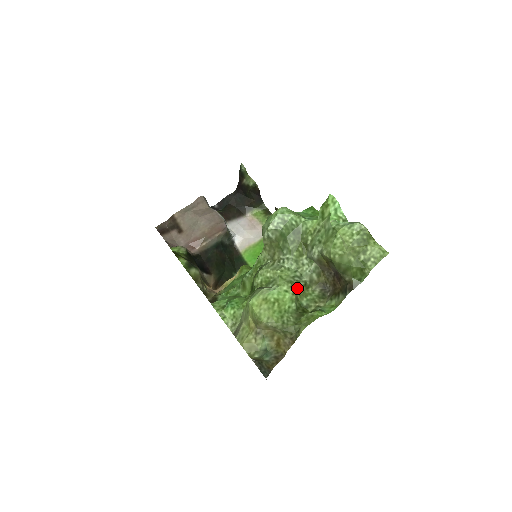
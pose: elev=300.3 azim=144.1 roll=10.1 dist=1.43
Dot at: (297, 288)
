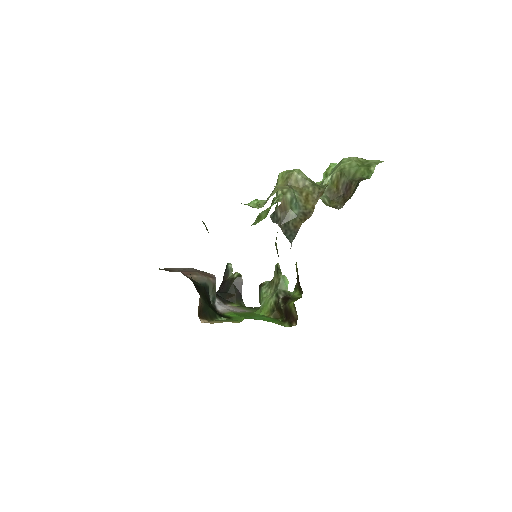
Dot at: occluded
